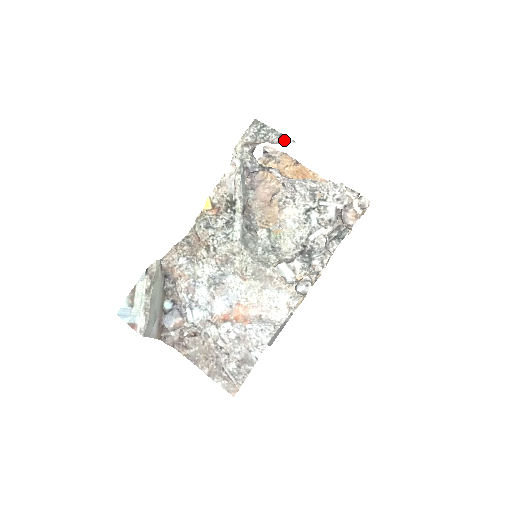
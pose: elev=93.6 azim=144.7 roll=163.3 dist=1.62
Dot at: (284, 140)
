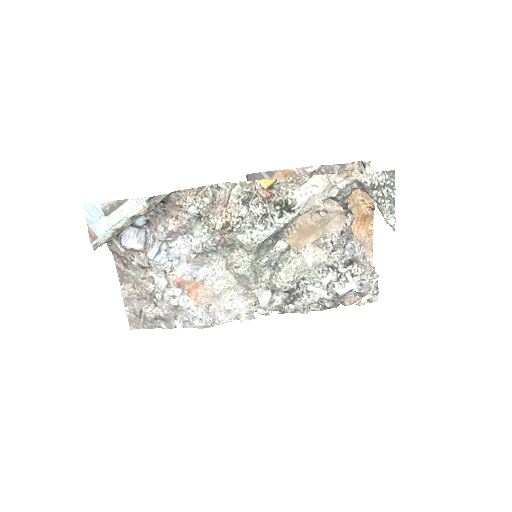
Dot at: (389, 222)
